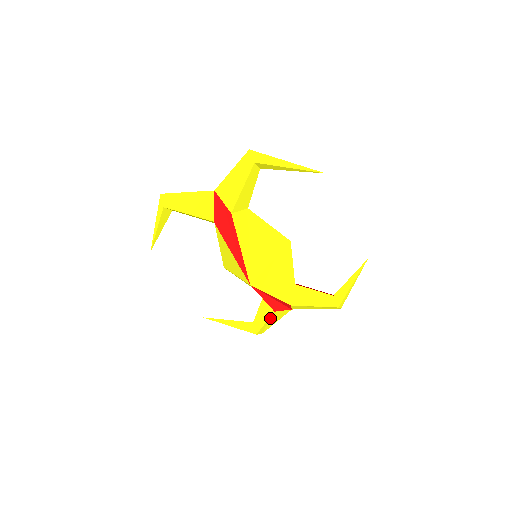
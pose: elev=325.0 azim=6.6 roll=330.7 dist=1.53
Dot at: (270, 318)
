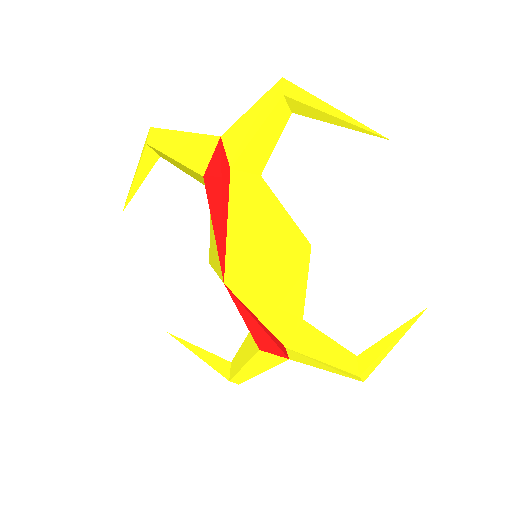
Dot at: (252, 360)
